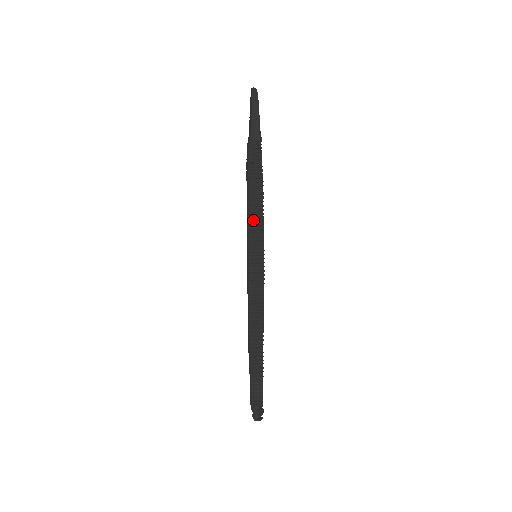
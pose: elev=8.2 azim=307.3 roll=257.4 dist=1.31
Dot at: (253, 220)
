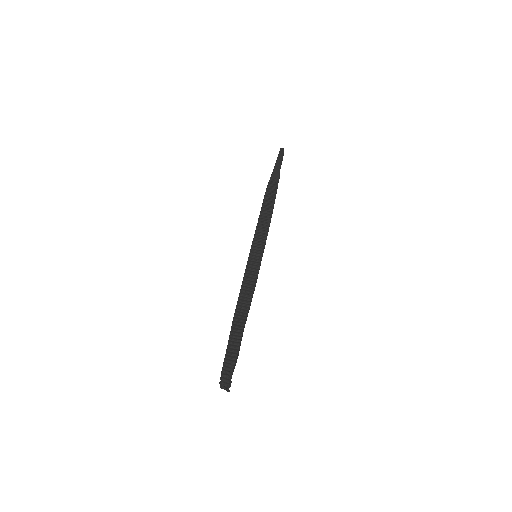
Dot at: (259, 229)
